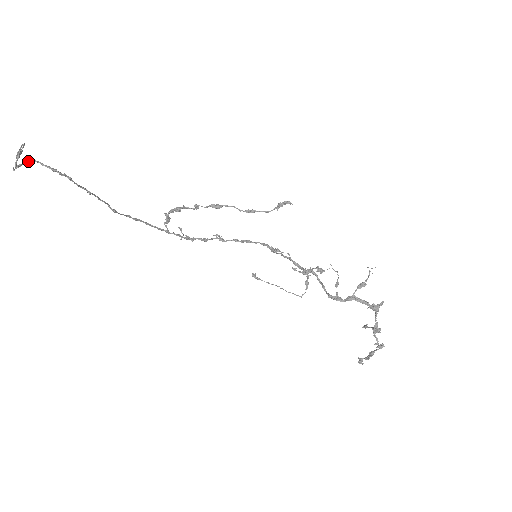
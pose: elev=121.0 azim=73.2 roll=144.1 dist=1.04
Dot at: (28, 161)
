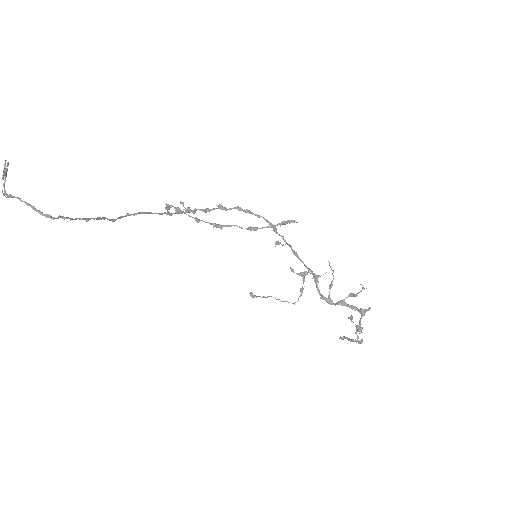
Dot at: (18, 198)
